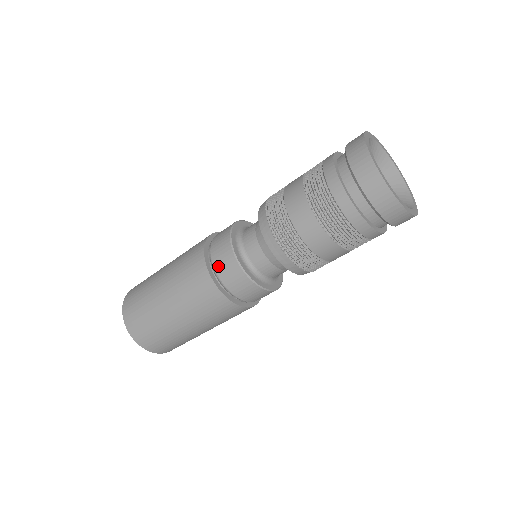
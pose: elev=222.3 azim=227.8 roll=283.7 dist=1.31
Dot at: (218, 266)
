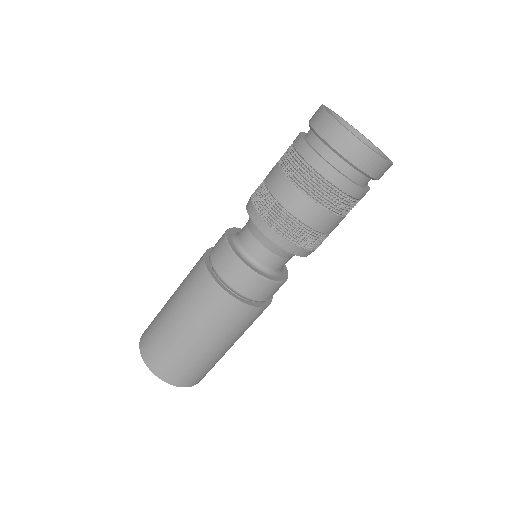
Dot at: (213, 254)
